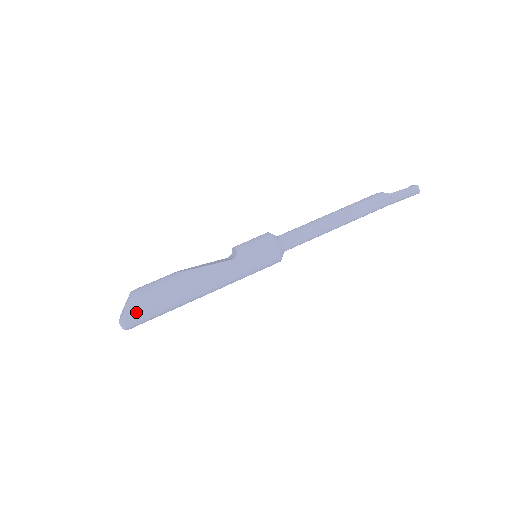
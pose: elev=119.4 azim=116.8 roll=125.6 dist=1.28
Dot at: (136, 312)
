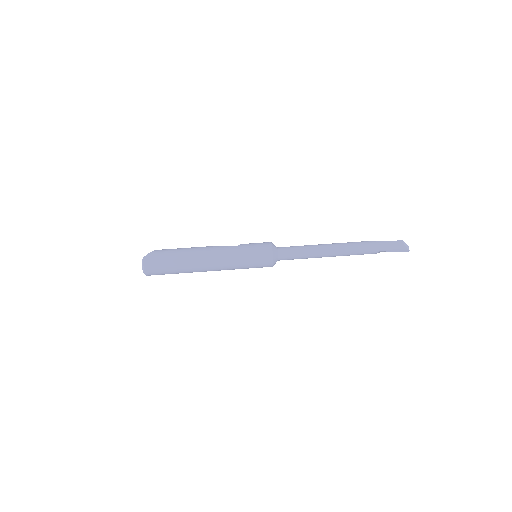
Dot at: (155, 257)
